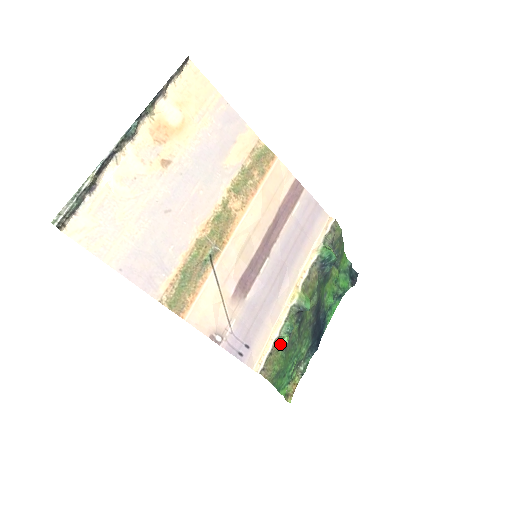
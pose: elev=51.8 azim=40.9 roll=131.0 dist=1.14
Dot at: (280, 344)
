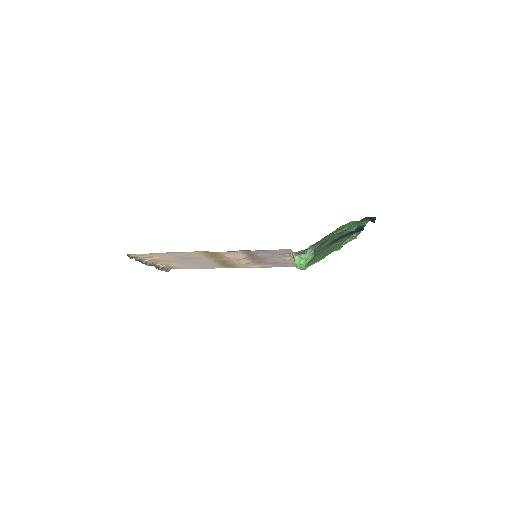
Dot at: occluded
